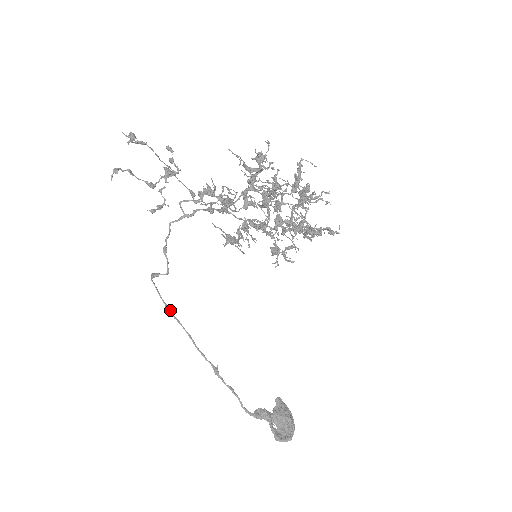
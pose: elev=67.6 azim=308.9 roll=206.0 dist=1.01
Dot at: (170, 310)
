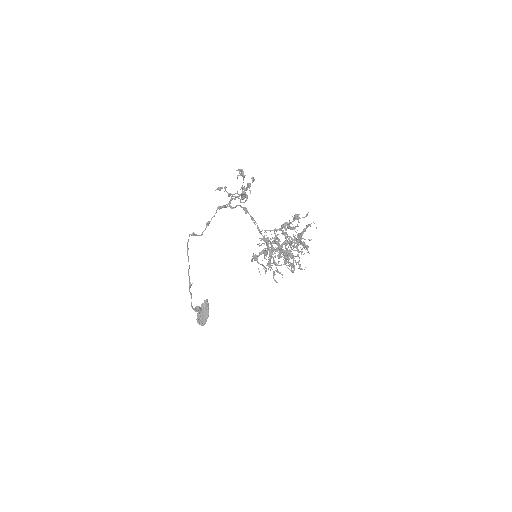
Dot at: occluded
